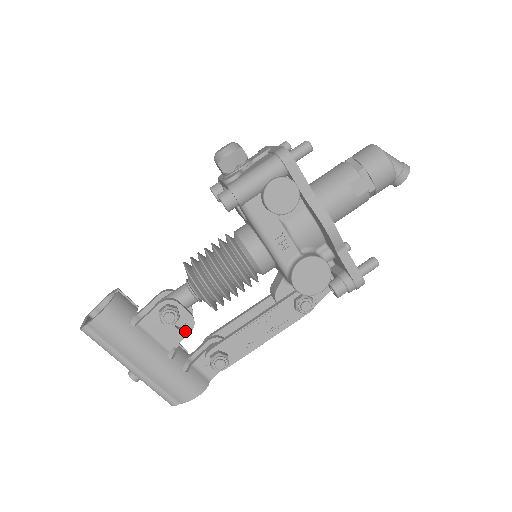
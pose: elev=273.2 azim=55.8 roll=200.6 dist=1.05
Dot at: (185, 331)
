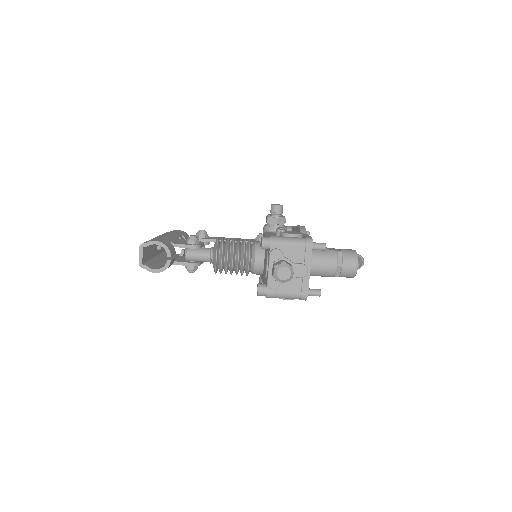
Dot at: occluded
